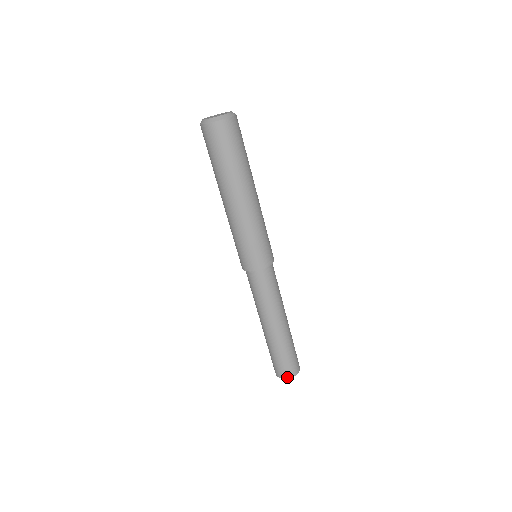
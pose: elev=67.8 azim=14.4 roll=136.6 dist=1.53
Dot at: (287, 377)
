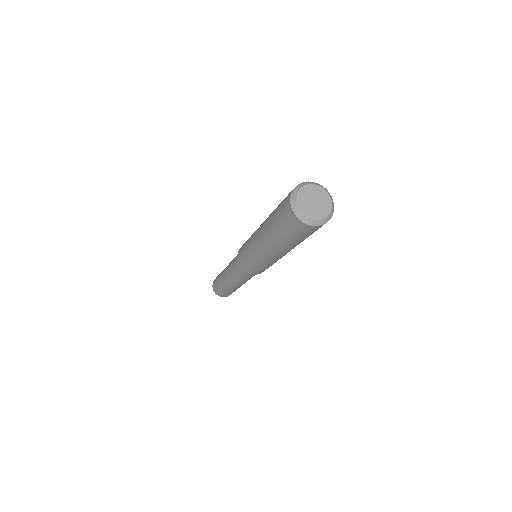
Dot at: (215, 292)
